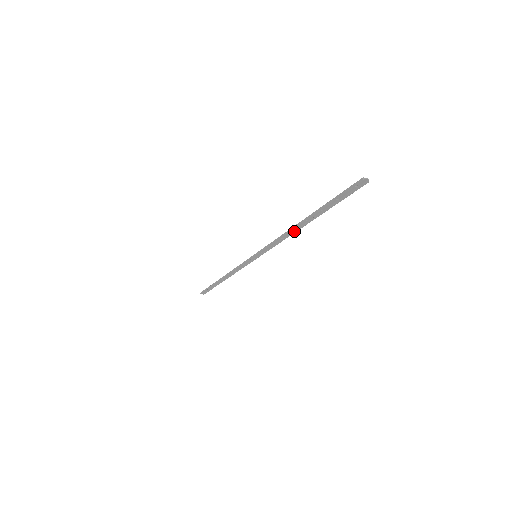
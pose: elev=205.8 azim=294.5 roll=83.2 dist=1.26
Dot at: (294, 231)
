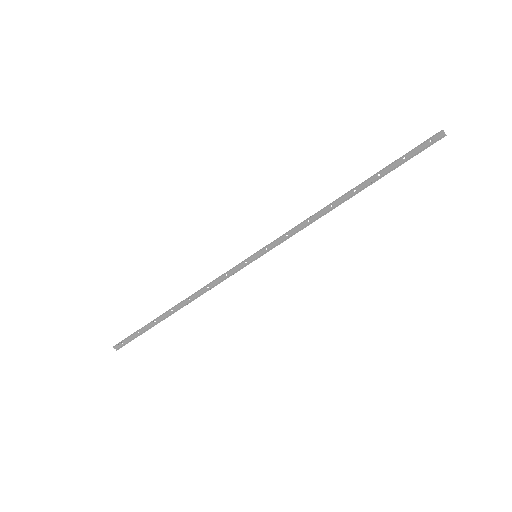
Dot at: (331, 209)
